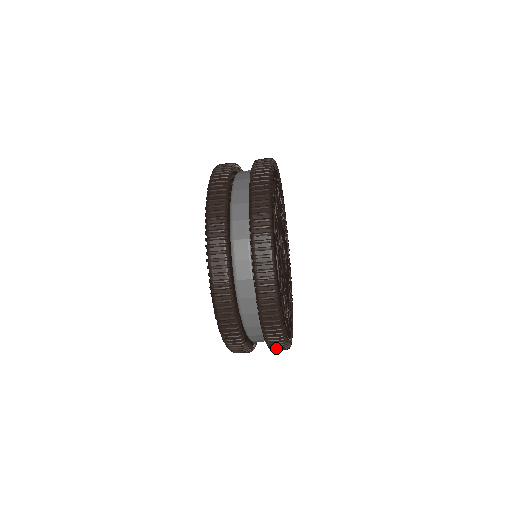
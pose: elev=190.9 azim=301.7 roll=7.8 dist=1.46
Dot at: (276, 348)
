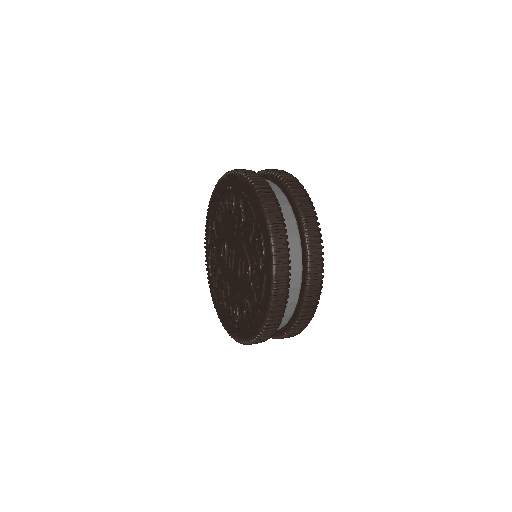
Dot at: occluded
